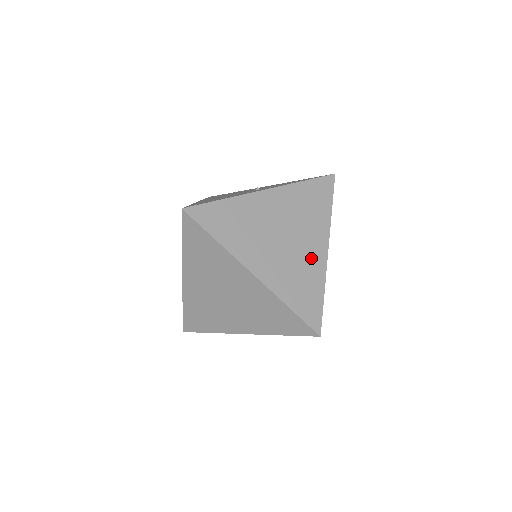
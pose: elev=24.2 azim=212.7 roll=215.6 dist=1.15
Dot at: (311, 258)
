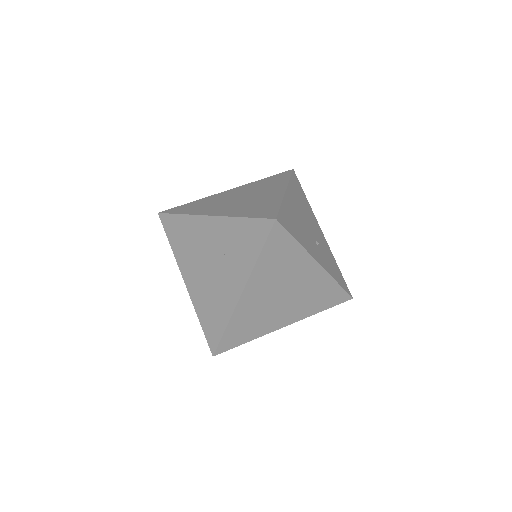
Dot at: (274, 320)
